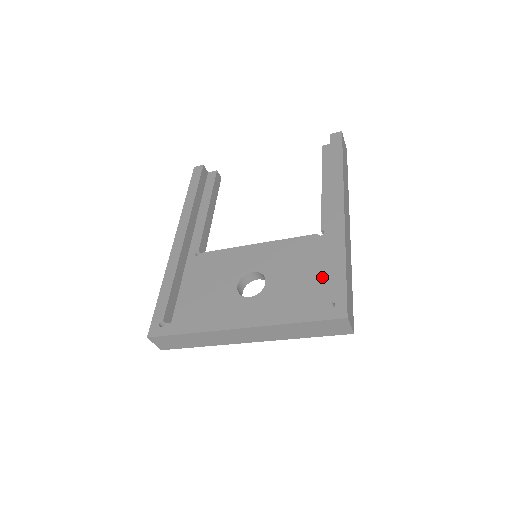
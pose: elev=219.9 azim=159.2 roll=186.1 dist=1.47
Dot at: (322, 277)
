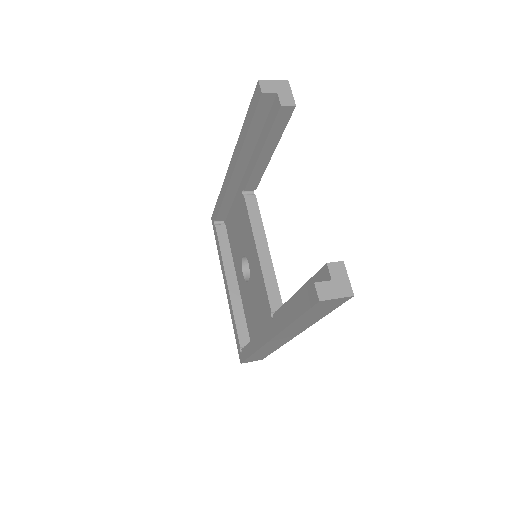
Dot at: (258, 330)
